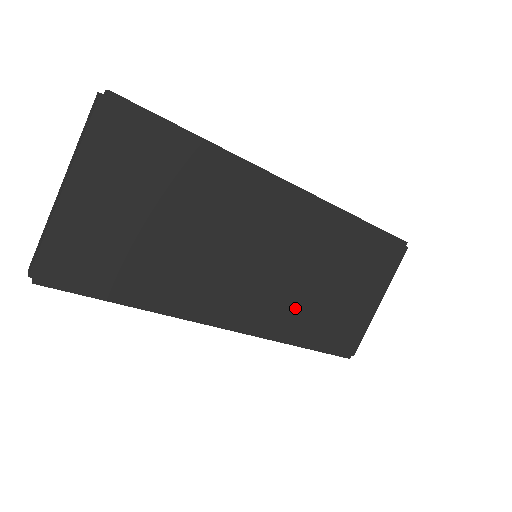
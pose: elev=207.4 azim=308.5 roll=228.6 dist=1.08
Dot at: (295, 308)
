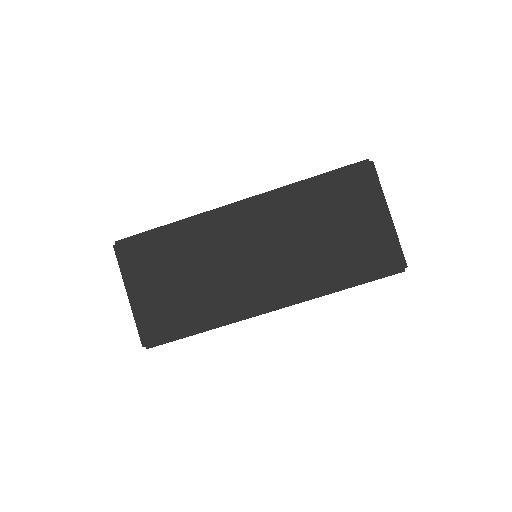
Dot at: (312, 267)
